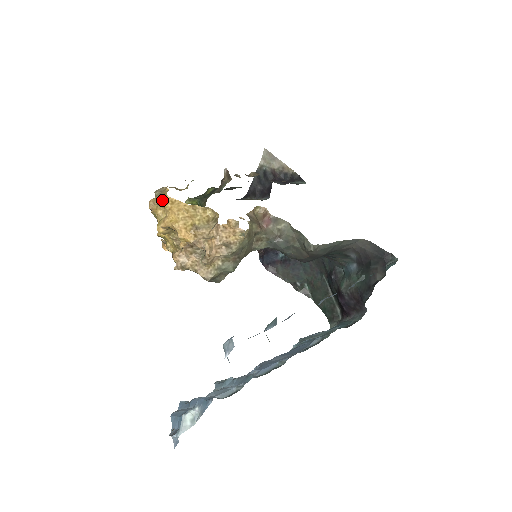
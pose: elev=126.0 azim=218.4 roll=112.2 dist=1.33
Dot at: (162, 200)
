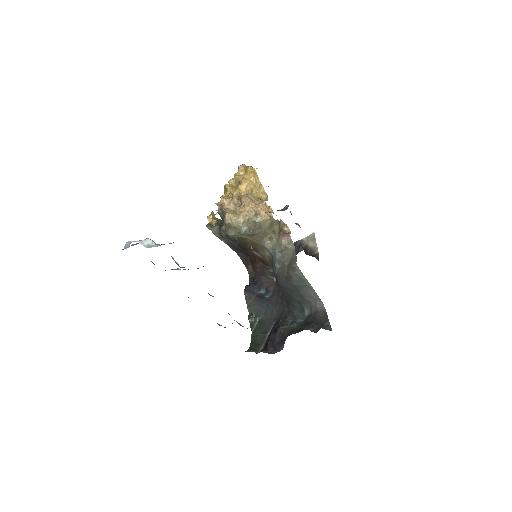
Dot at: occluded
